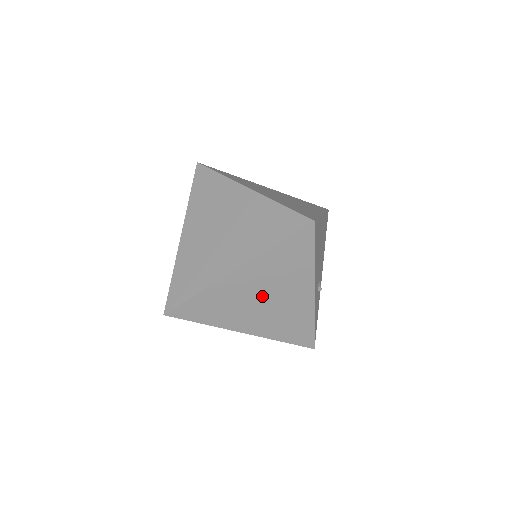
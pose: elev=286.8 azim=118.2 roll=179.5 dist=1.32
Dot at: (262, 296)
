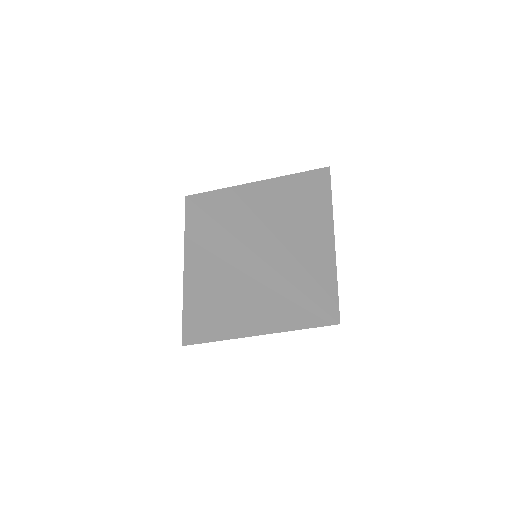
Dot at: (287, 219)
